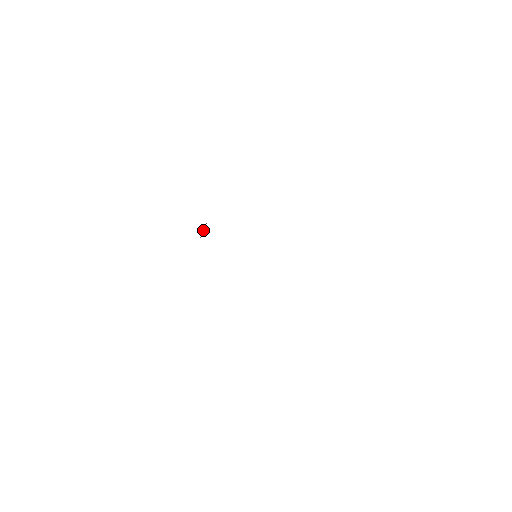
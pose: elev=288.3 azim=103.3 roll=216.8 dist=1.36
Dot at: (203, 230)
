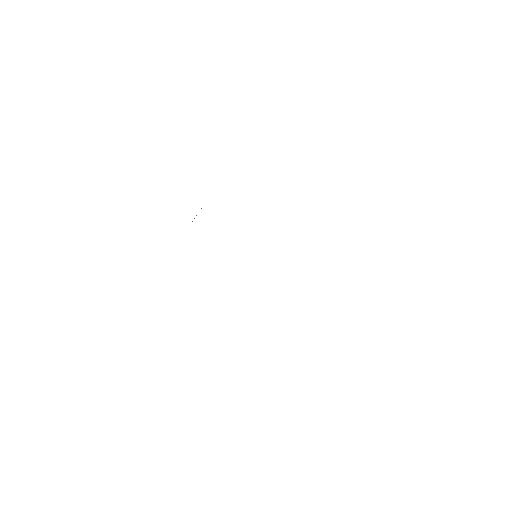
Dot at: occluded
